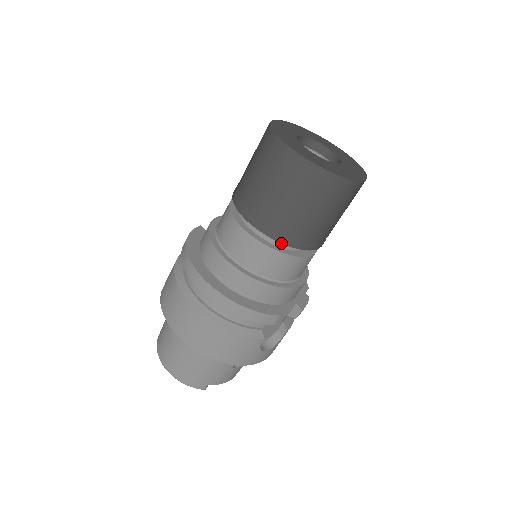
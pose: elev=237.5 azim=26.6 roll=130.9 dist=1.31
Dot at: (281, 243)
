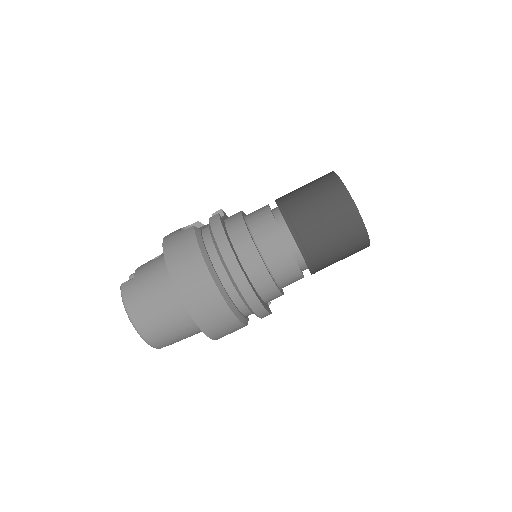
Dot at: (304, 267)
